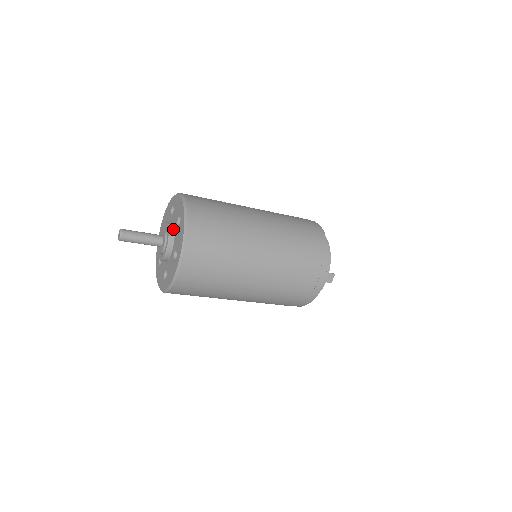
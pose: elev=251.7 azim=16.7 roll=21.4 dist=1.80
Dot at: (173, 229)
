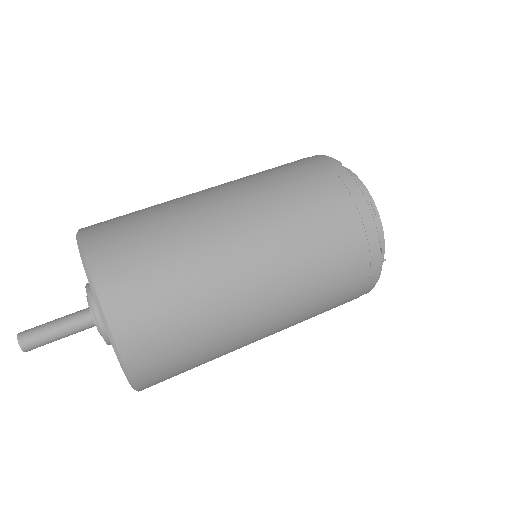
Dot at: occluded
